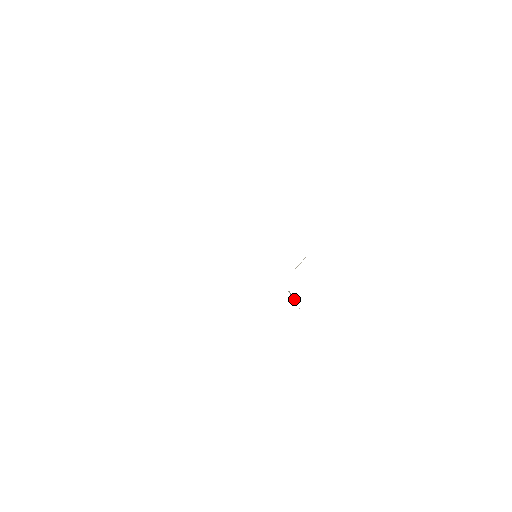
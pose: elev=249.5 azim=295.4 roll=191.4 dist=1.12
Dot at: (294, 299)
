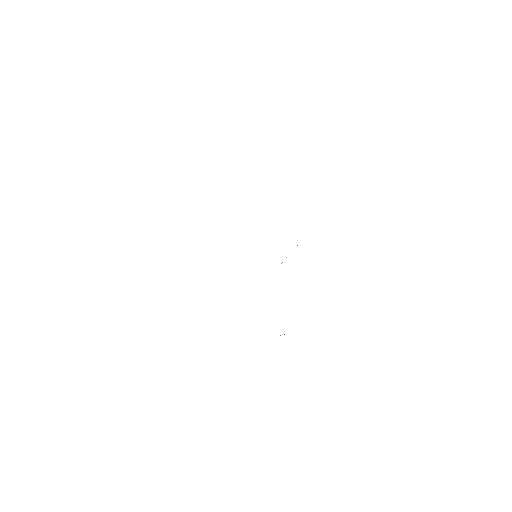
Dot at: (284, 334)
